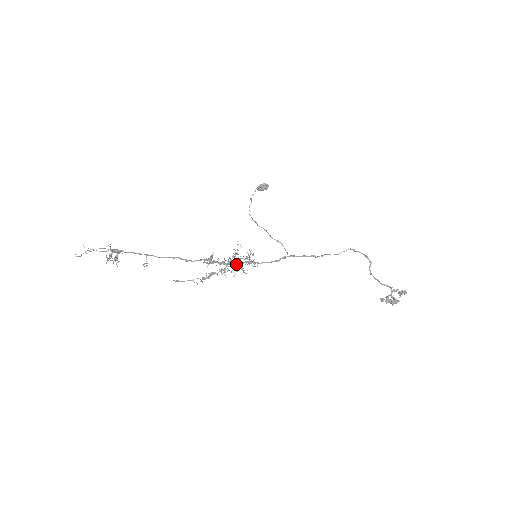
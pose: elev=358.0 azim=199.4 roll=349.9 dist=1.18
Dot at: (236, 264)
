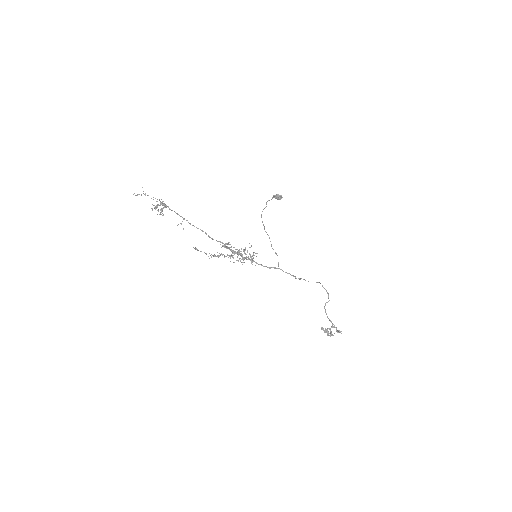
Dot at: occluded
